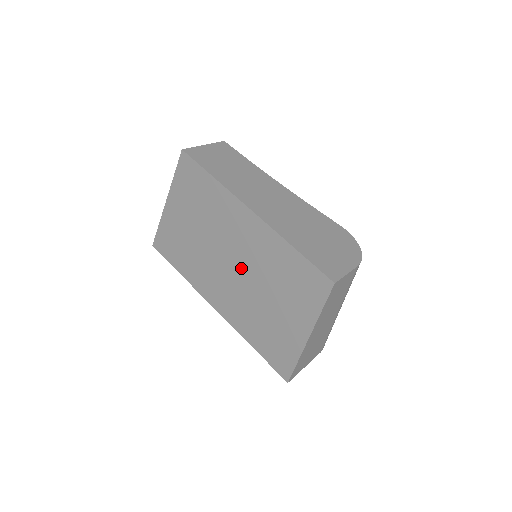
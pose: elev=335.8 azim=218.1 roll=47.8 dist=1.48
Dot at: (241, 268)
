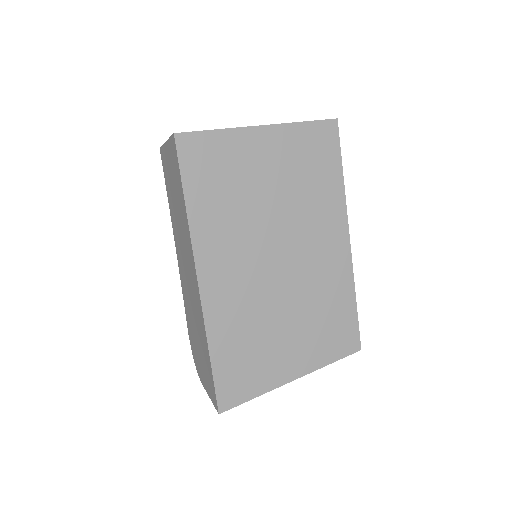
Dot at: (286, 270)
